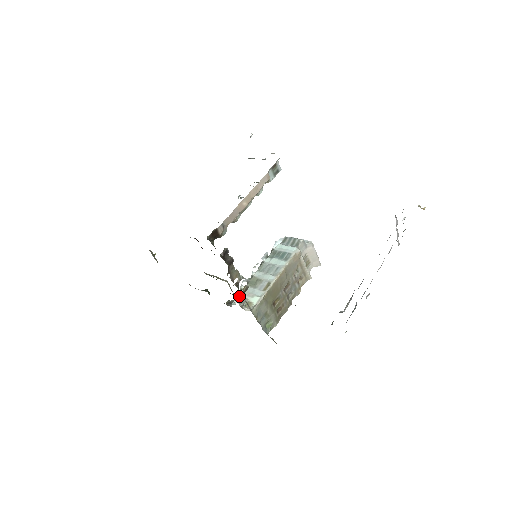
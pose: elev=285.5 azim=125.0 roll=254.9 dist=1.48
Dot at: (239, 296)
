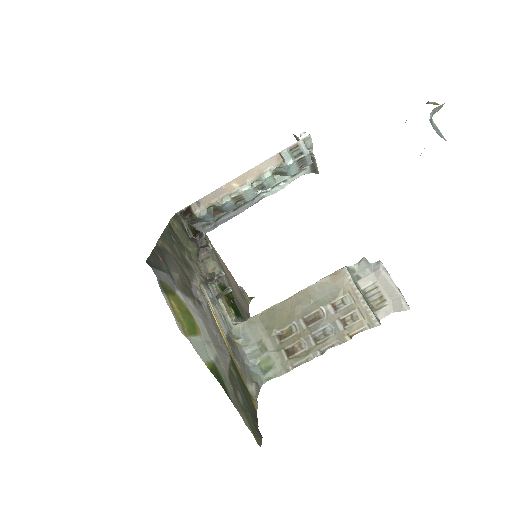
Dot at: occluded
